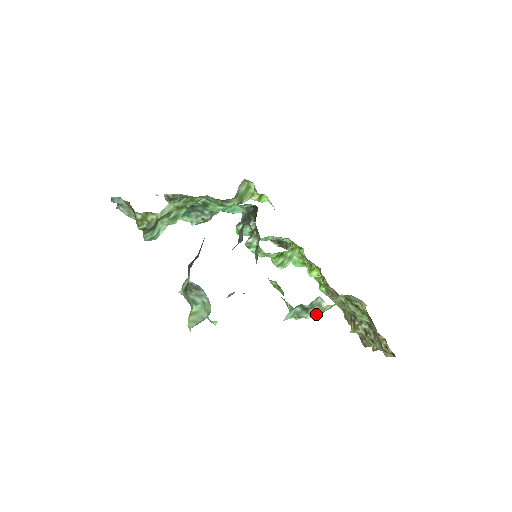
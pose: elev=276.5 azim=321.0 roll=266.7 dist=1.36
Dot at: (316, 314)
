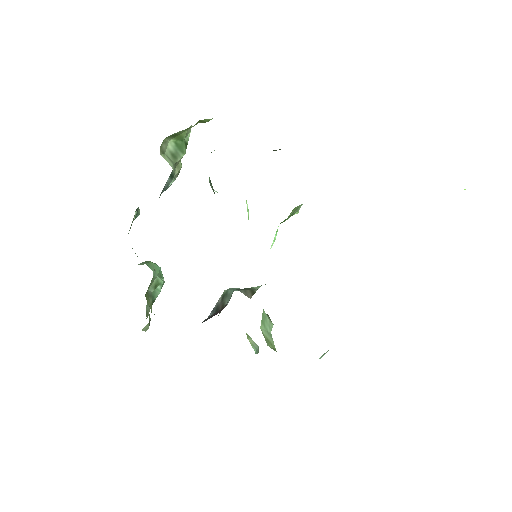
Dot at: occluded
